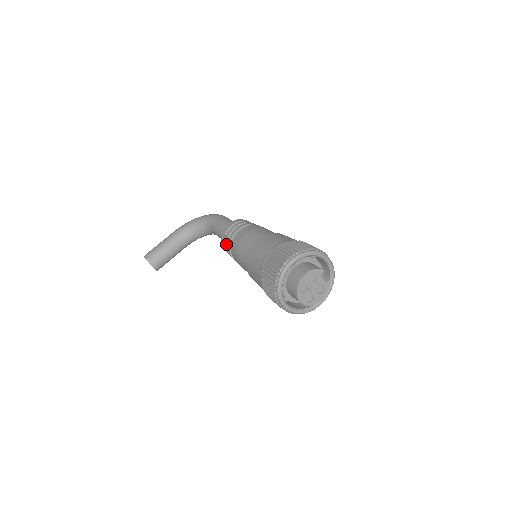
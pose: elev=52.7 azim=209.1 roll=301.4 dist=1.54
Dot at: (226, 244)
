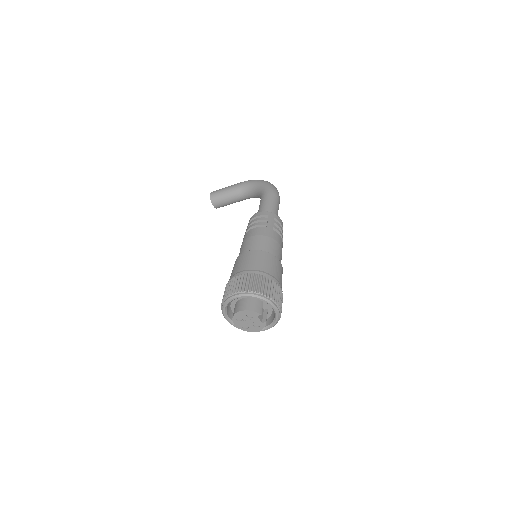
Dot at: occluded
